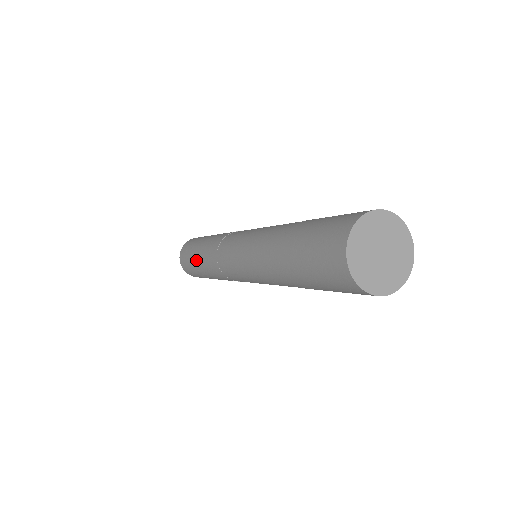
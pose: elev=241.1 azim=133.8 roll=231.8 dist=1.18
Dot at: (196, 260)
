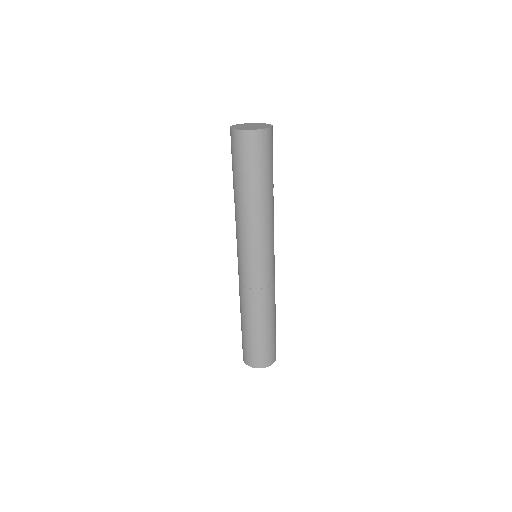
Dot at: (246, 327)
